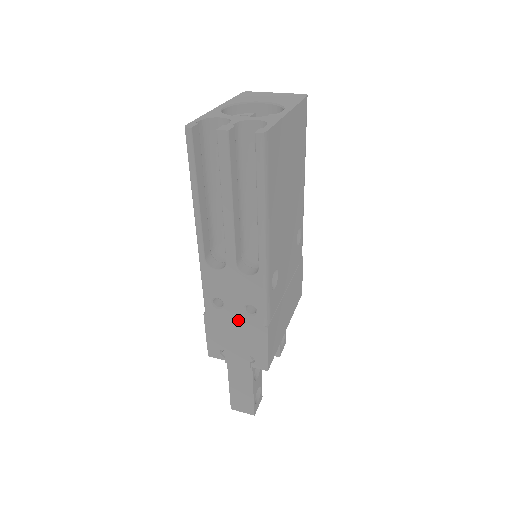
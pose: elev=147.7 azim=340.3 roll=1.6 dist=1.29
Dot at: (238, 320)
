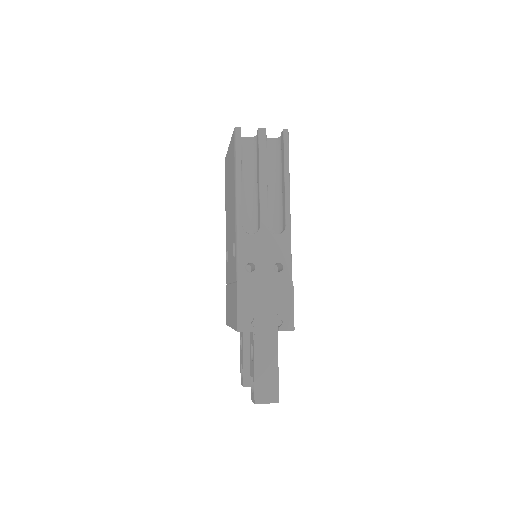
Dot at: (268, 280)
